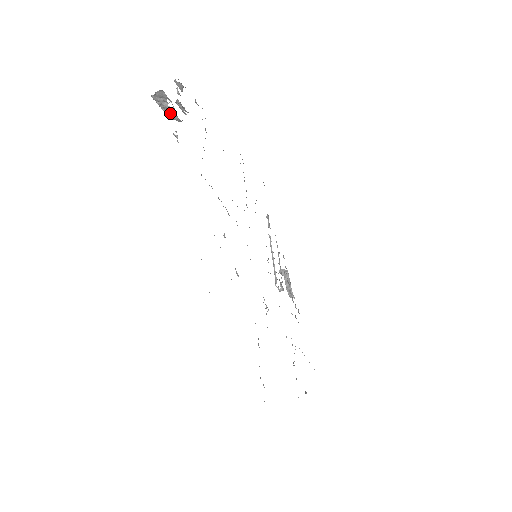
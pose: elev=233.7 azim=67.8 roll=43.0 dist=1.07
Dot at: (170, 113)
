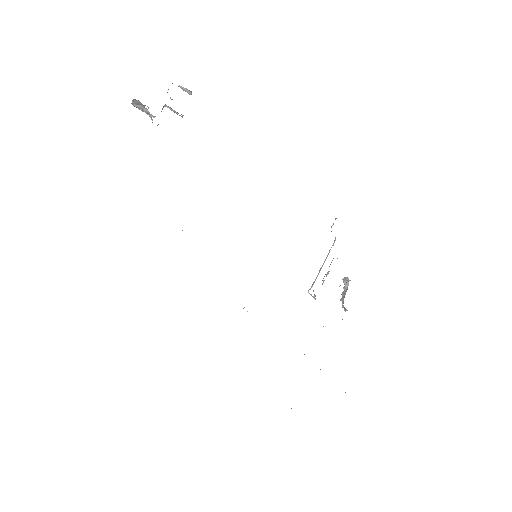
Dot at: (151, 118)
